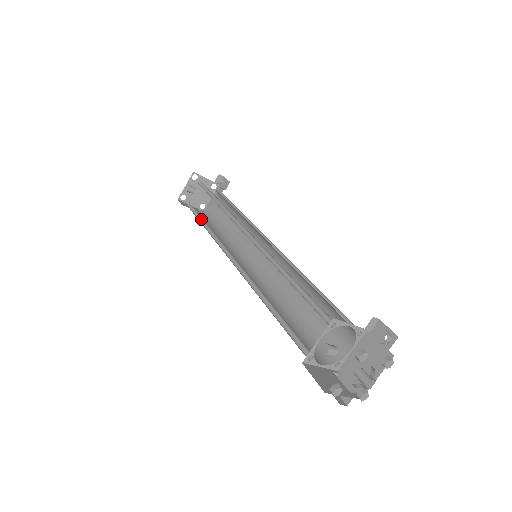
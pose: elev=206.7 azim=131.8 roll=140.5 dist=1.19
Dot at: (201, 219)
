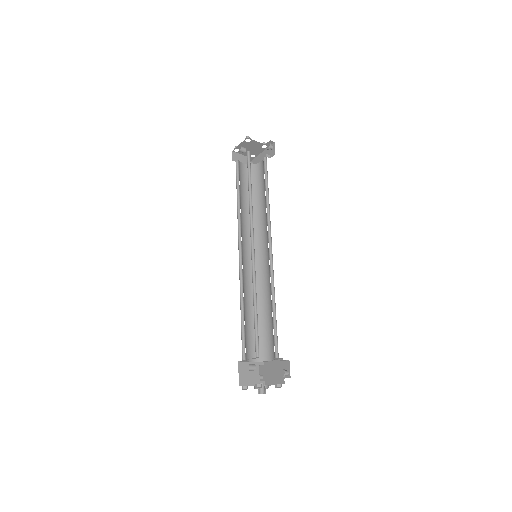
Dot at: (239, 189)
